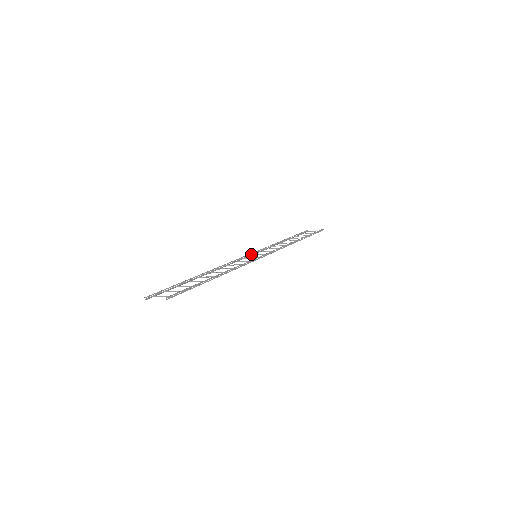
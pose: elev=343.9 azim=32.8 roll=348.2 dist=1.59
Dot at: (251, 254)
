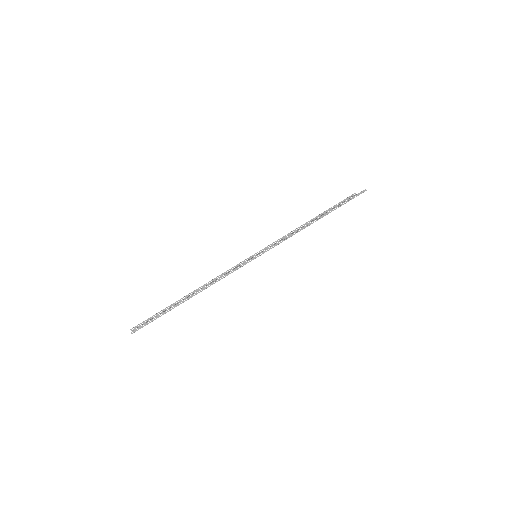
Dot at: (259, 252)
